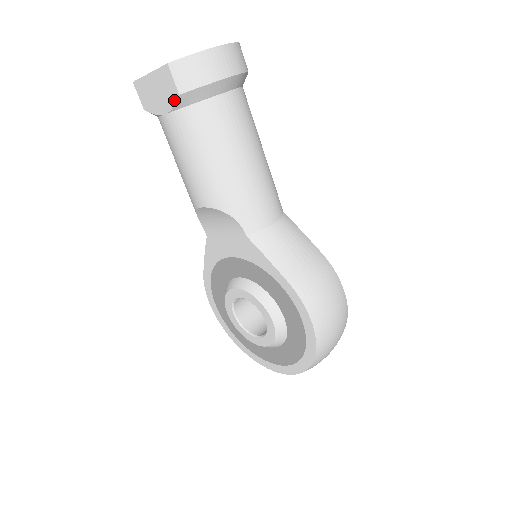
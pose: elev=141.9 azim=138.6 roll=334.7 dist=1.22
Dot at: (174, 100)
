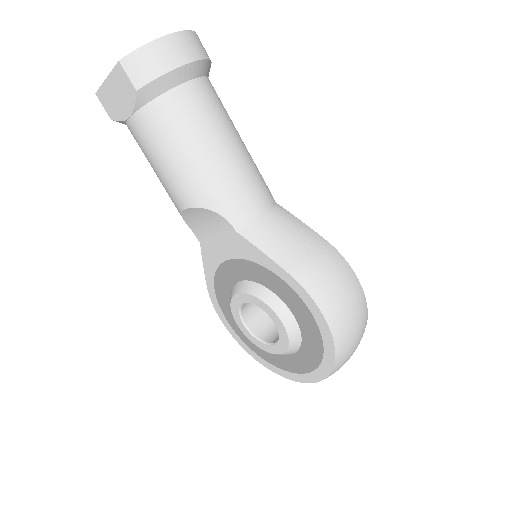
Dot at: (133, 99)
